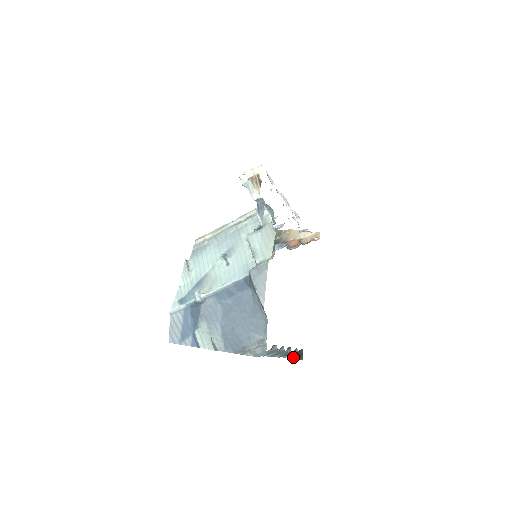
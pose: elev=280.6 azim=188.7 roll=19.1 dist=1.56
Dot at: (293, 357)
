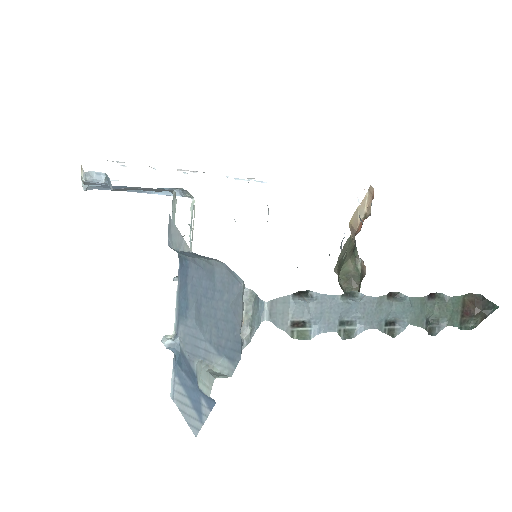
Dot at: (480, 319)
